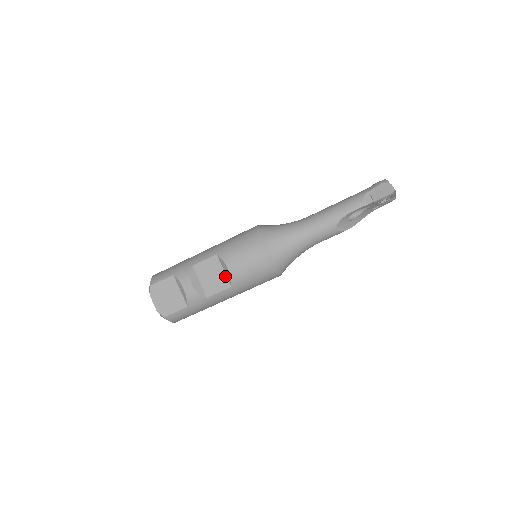
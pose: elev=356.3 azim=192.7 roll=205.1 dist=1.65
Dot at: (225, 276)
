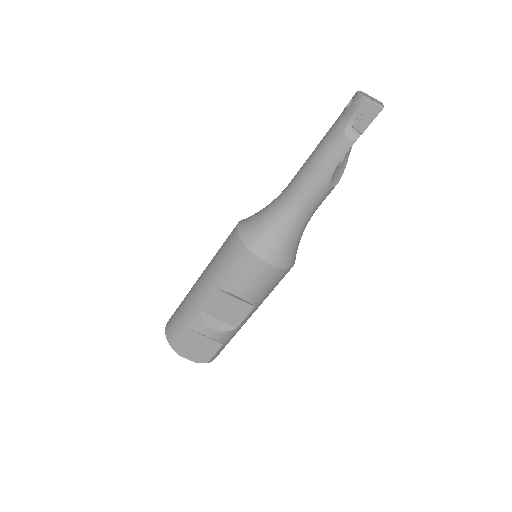
Dot at: (241, 302)
